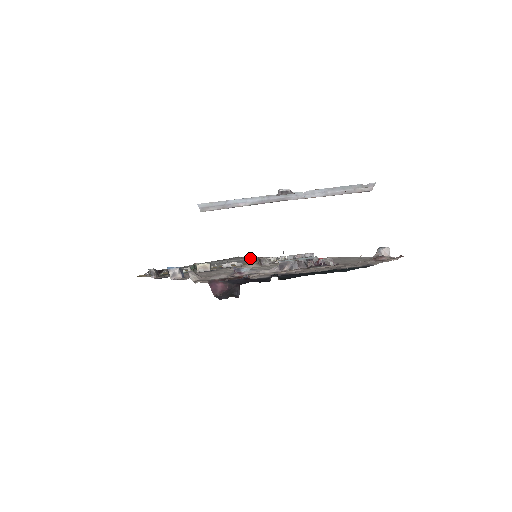
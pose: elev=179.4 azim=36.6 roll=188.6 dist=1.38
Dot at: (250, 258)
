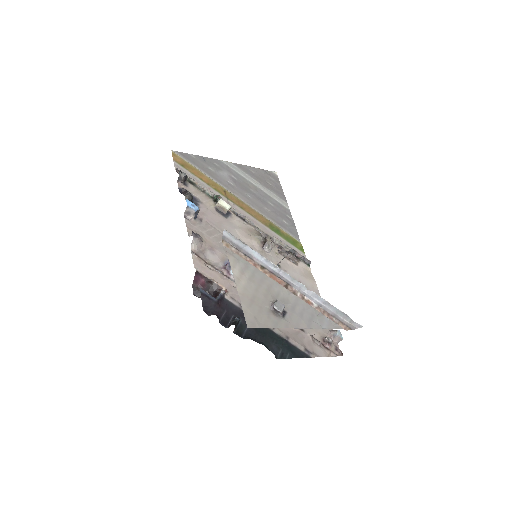
Dot at: (277, 198)
